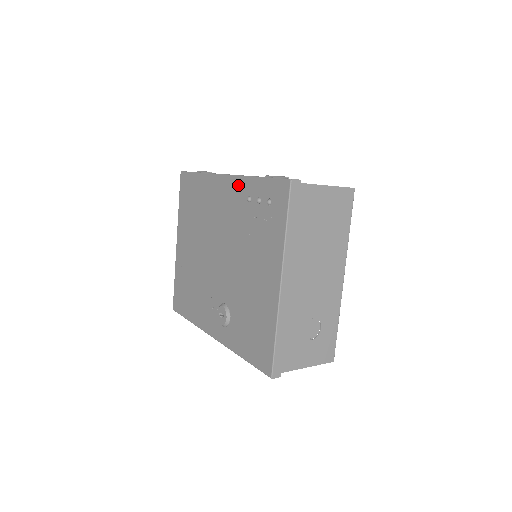
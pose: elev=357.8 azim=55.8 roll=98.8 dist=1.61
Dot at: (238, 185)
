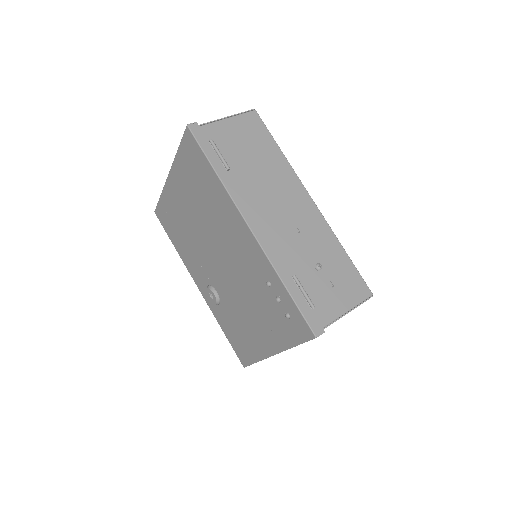
Dot at: (261, 259)
